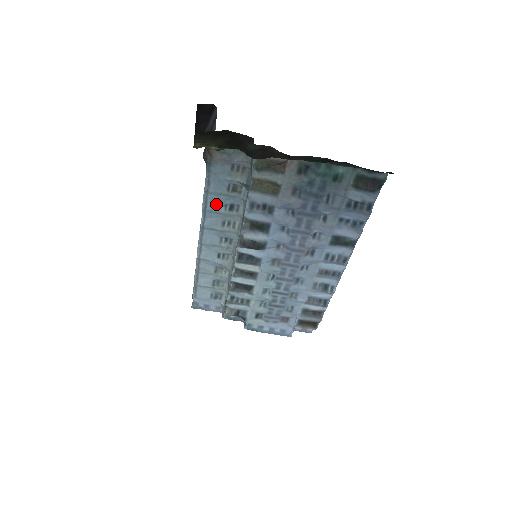
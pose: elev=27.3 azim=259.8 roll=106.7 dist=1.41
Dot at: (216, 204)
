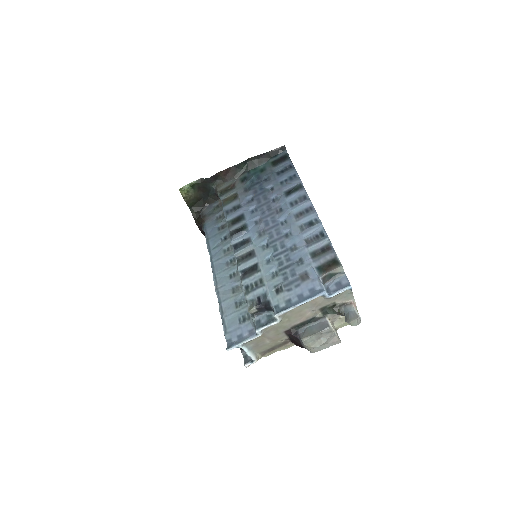
Dot at: (215, 242)
